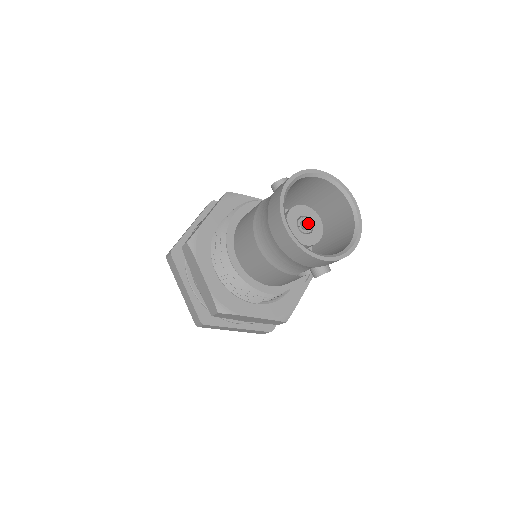
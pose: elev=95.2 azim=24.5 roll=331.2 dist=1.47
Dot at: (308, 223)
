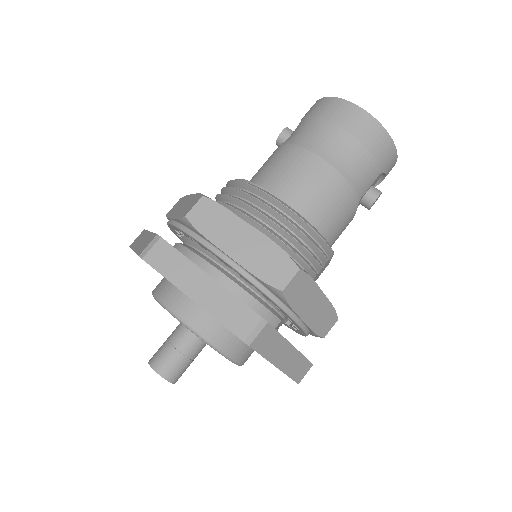
Dot at: occluded
